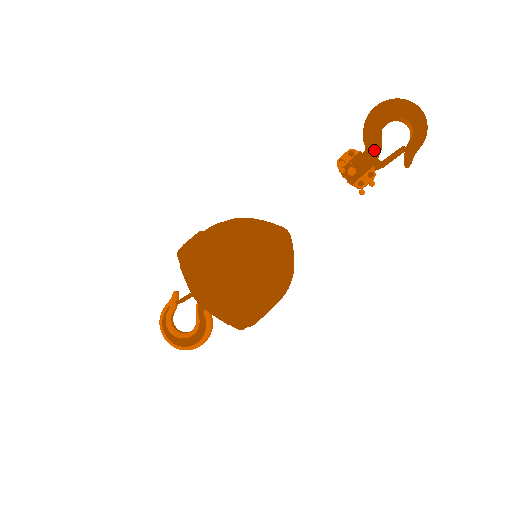
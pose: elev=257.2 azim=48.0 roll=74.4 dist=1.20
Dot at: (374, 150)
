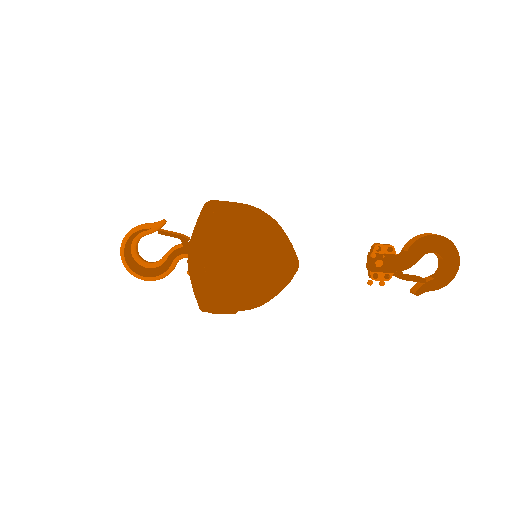
Dot at: (406, 263)
